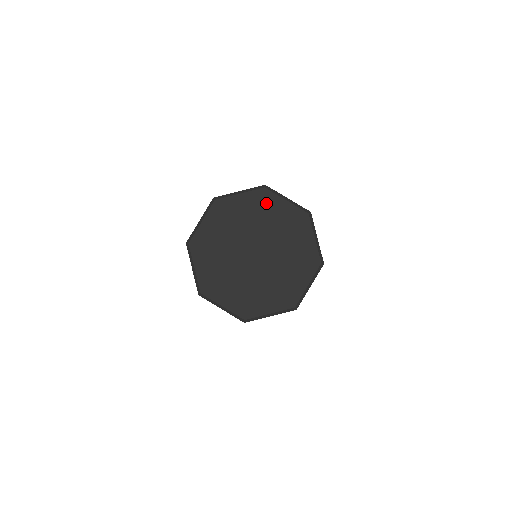
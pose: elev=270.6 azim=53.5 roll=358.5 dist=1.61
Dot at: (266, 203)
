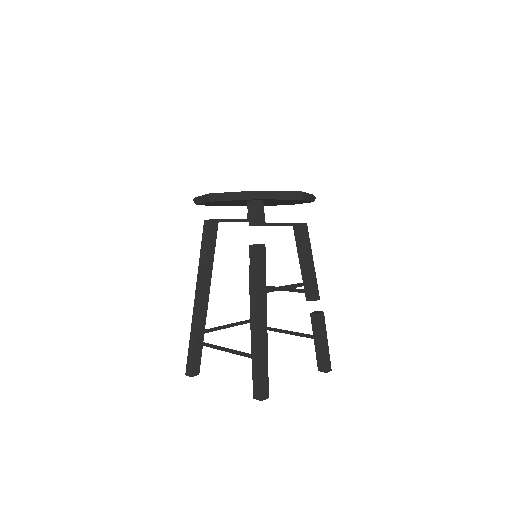
Dot at: occluded
